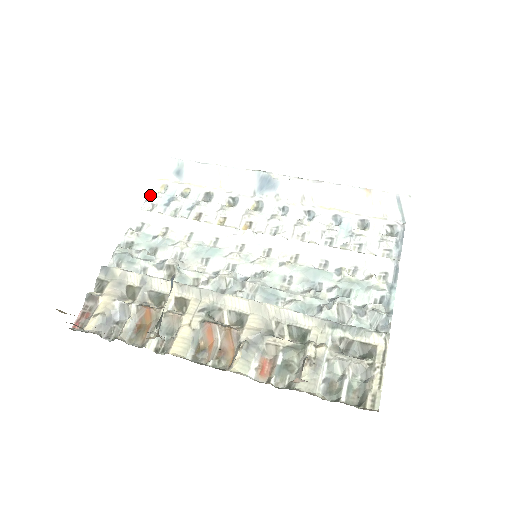
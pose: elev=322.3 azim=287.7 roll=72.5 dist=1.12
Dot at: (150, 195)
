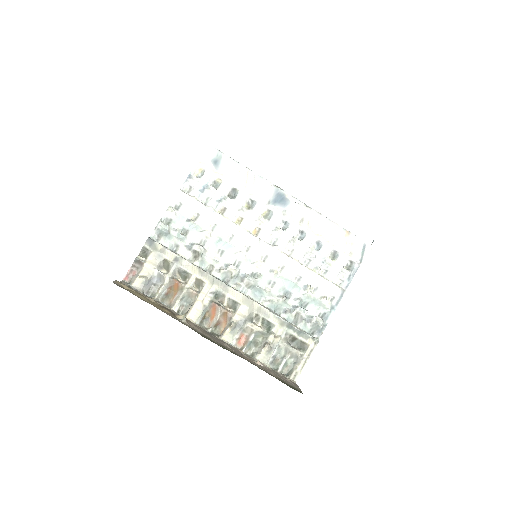
Dot at: (190, 177)
